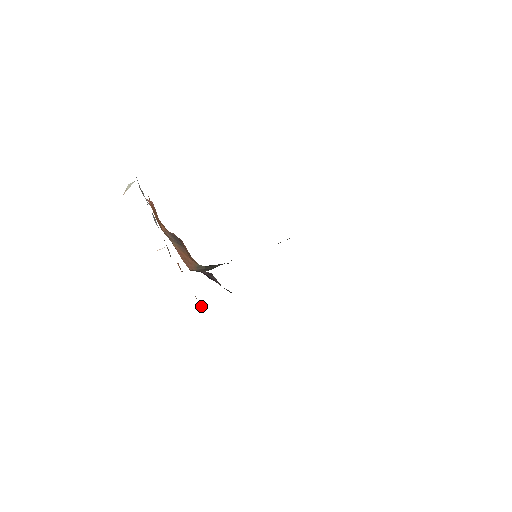
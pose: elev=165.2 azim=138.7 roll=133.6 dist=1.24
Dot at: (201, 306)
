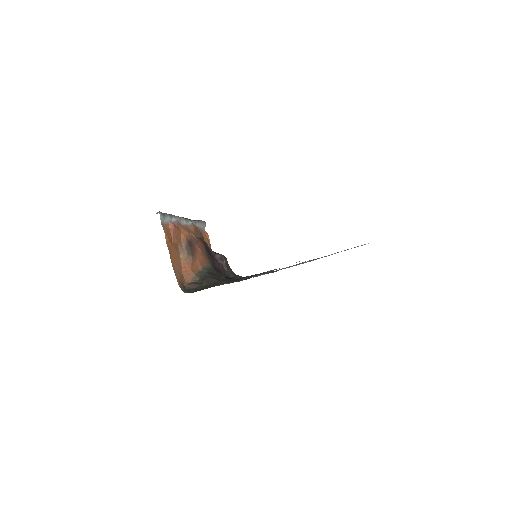
Dot at: occluded
